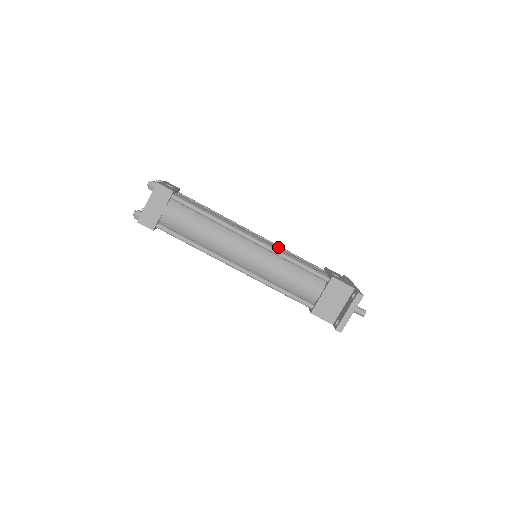
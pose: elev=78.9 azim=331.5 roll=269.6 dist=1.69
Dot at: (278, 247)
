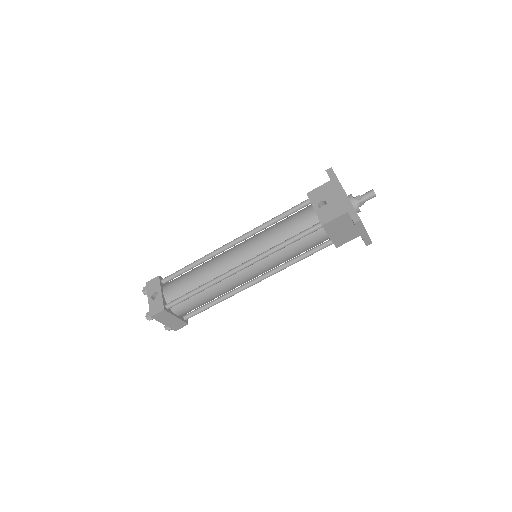
Dot at: (261, 240)
